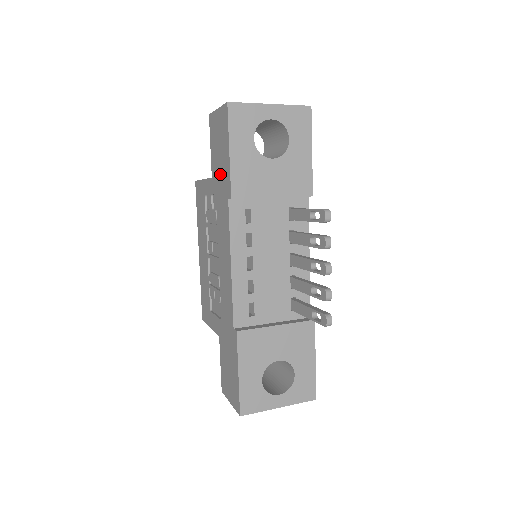
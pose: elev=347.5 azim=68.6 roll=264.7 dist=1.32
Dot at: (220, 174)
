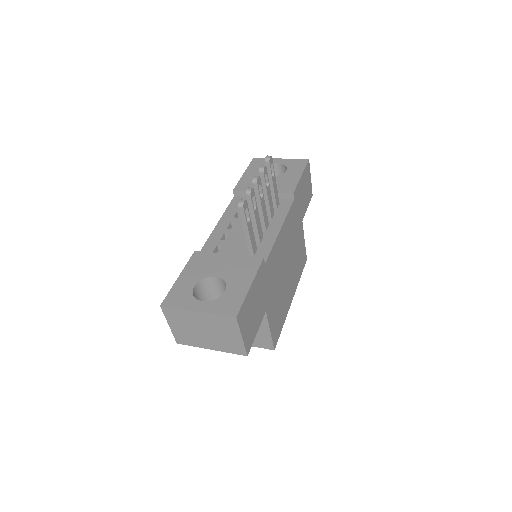
Dot at: occluded
